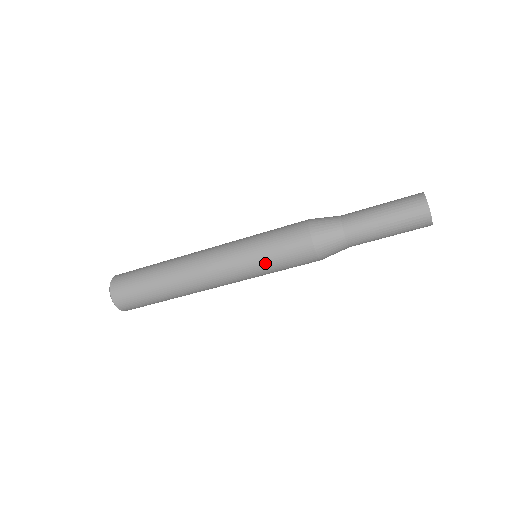
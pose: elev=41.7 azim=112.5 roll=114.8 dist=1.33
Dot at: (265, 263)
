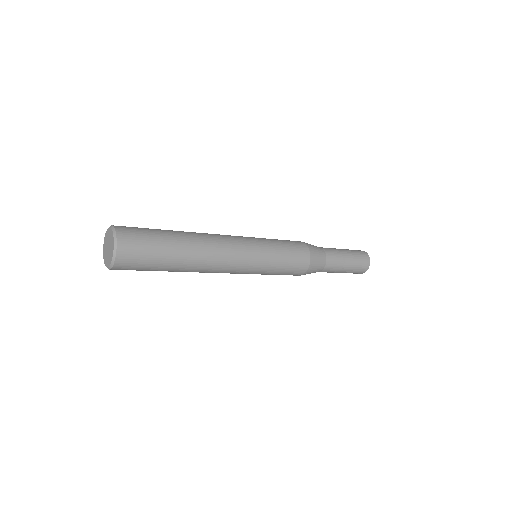
Dot at: (266, 274)
